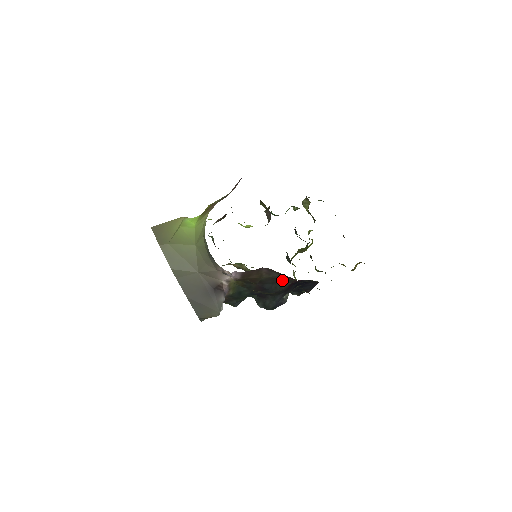
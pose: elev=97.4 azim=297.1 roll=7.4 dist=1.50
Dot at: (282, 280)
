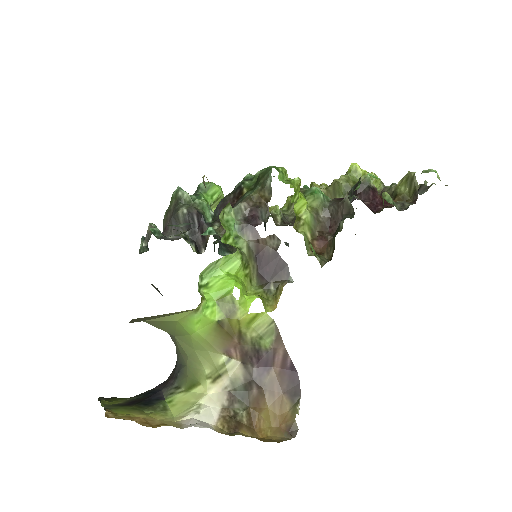
Dot at: occluded
